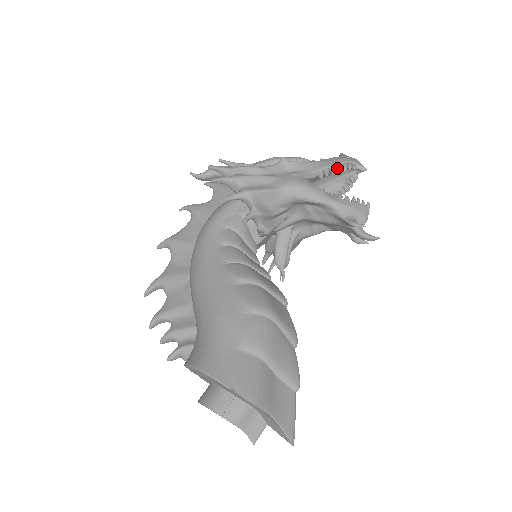
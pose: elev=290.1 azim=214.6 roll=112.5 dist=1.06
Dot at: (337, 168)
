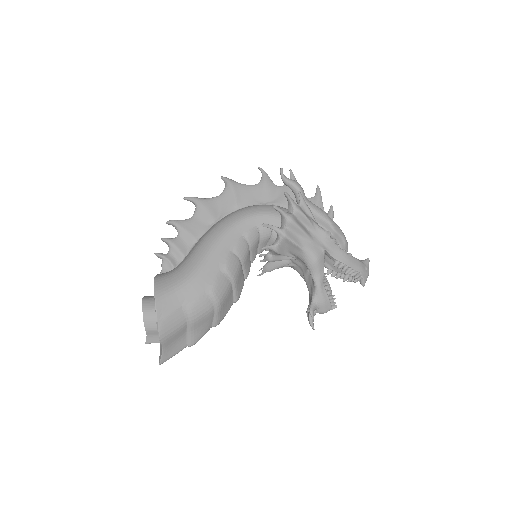
Dot at: (349, 271)
